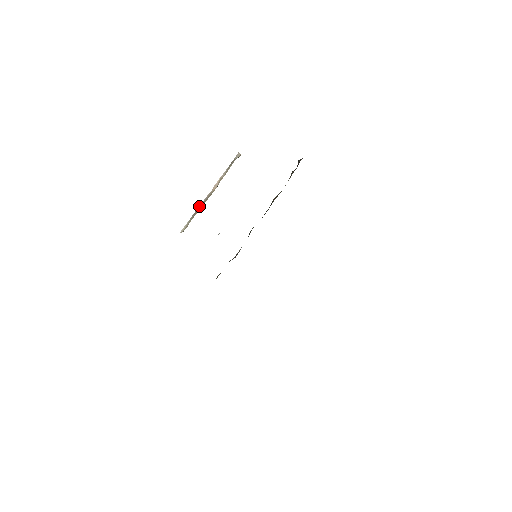
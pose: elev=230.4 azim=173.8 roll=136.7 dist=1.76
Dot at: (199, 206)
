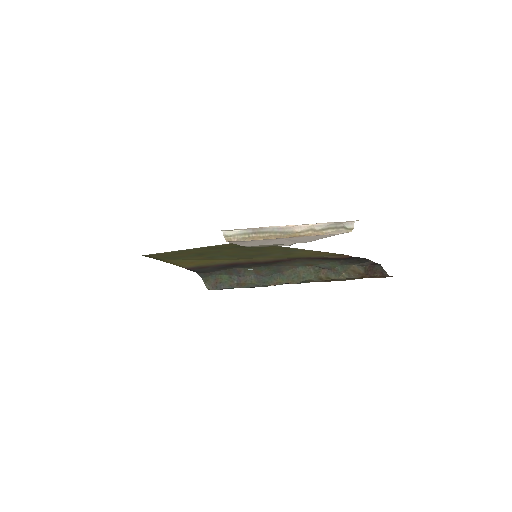
Dot at: (266, 228)
